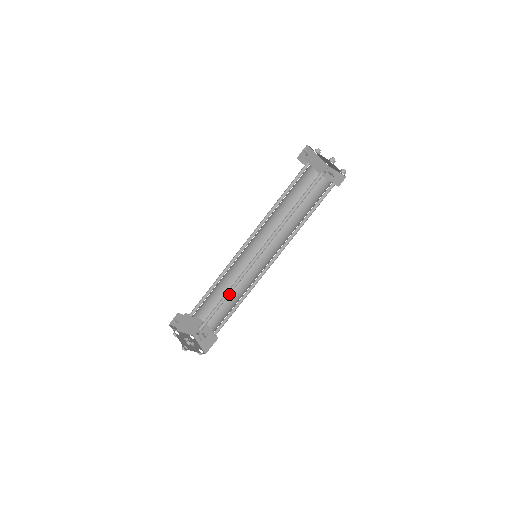
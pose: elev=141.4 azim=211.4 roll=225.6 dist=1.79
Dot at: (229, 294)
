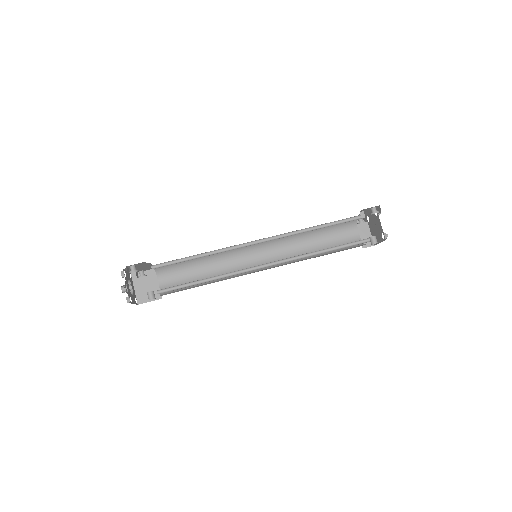
Dot at: (212, 280)
